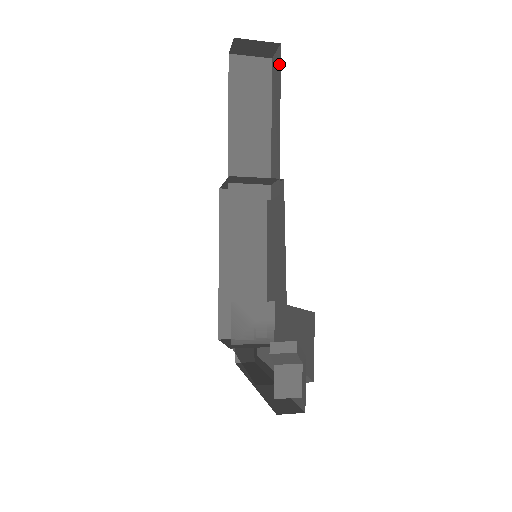
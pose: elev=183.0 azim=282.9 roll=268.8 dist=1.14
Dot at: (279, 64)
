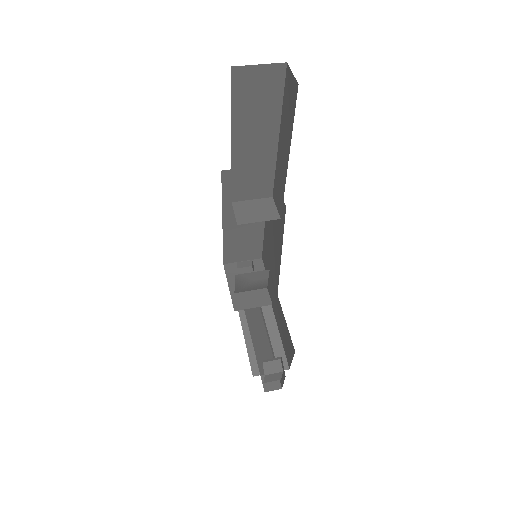
Dot at: (294, 103)
